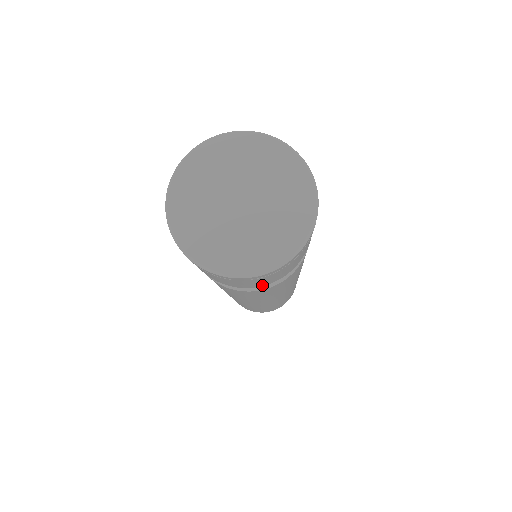
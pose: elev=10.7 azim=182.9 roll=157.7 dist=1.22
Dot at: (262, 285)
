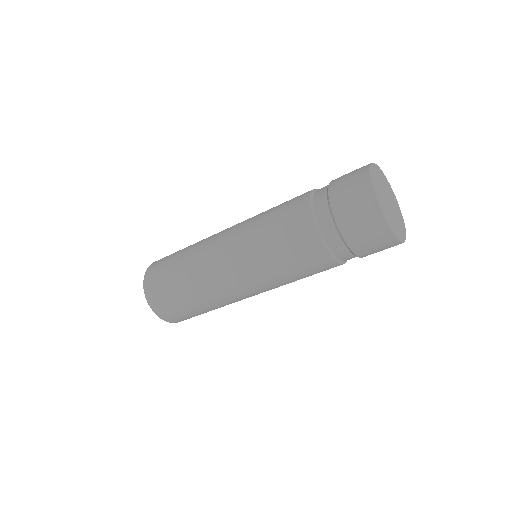
Dot at: occluded
